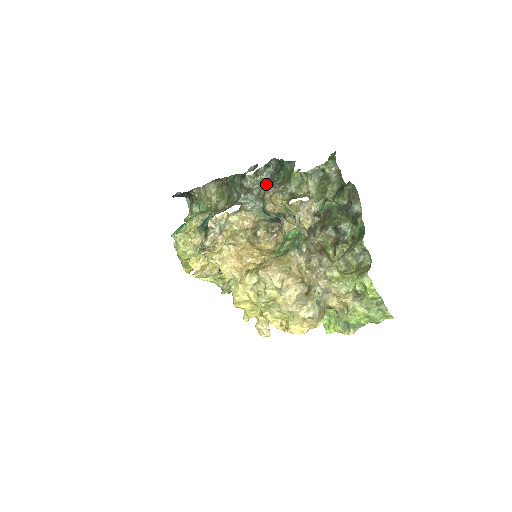
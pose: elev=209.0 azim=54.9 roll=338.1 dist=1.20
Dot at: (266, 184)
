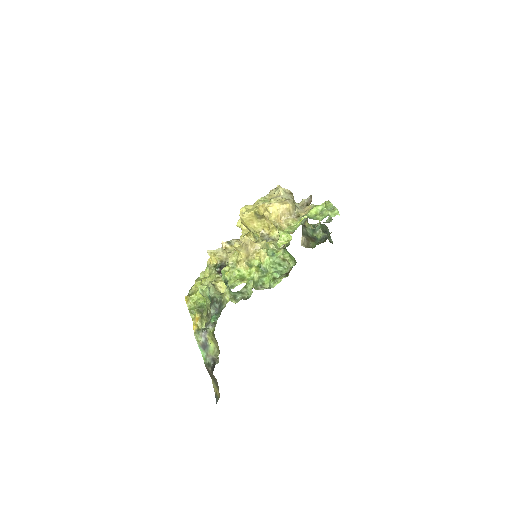
Dot at: occluded
